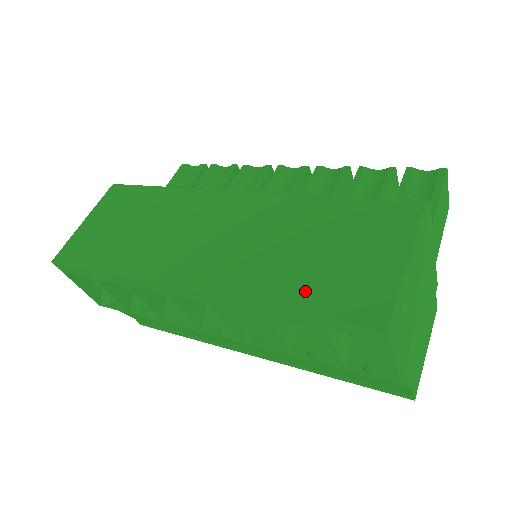
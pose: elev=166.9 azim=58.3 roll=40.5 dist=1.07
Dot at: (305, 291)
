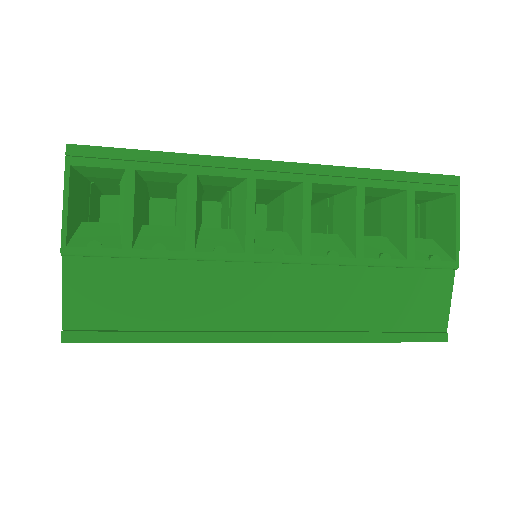
Dot at: occluded
